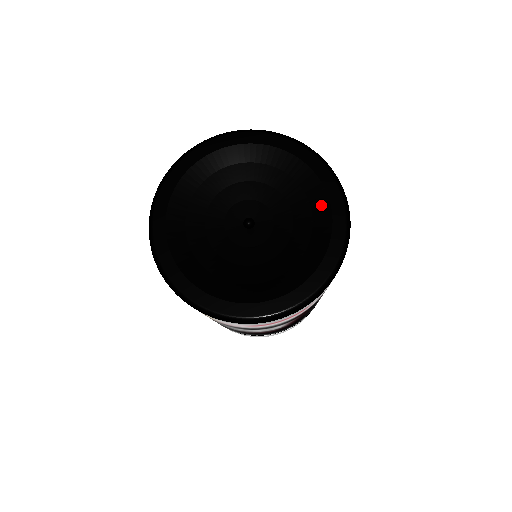
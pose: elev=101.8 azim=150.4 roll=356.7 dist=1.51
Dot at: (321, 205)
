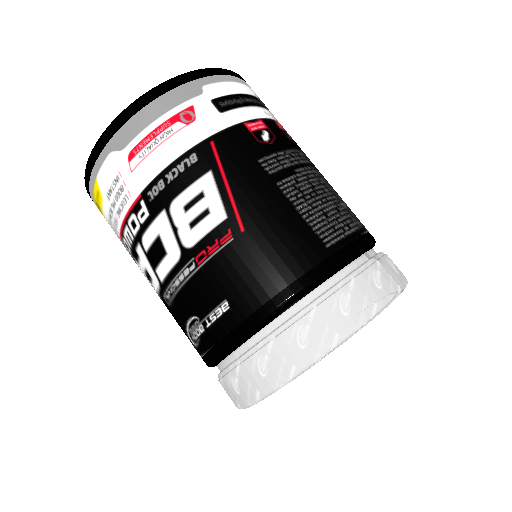
Dot at: occluded
